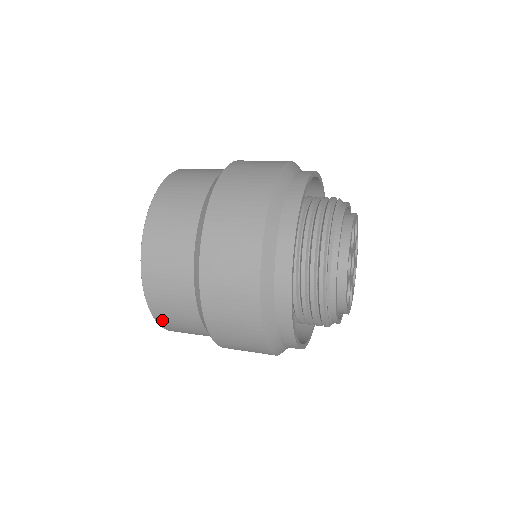
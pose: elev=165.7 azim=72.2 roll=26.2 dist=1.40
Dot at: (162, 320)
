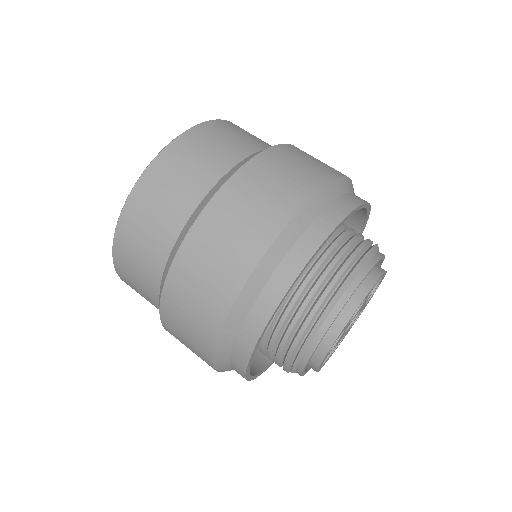
Dot at: occluded
